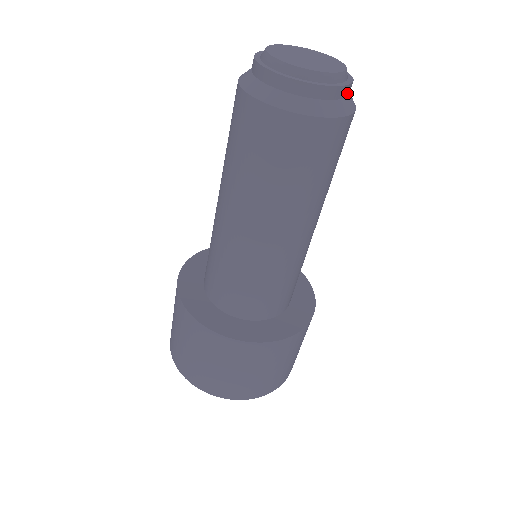
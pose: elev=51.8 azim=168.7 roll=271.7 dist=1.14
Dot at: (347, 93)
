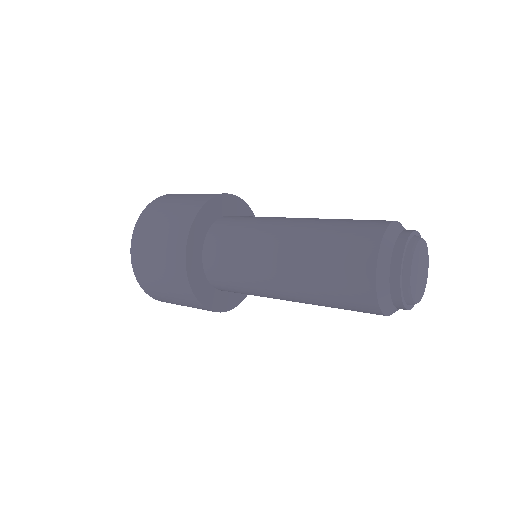
Dot at: occluded
